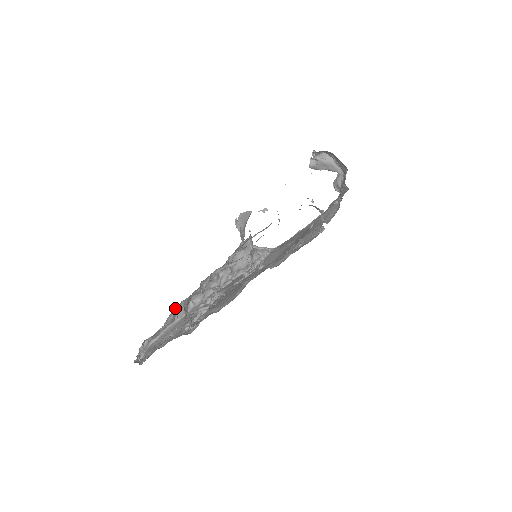
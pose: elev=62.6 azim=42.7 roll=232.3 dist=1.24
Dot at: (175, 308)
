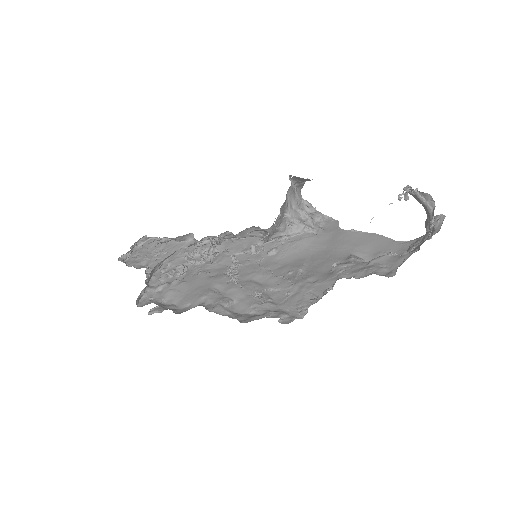
Dot at: occluded
